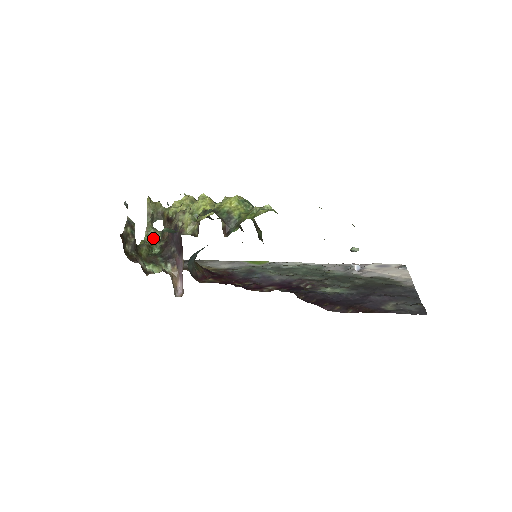
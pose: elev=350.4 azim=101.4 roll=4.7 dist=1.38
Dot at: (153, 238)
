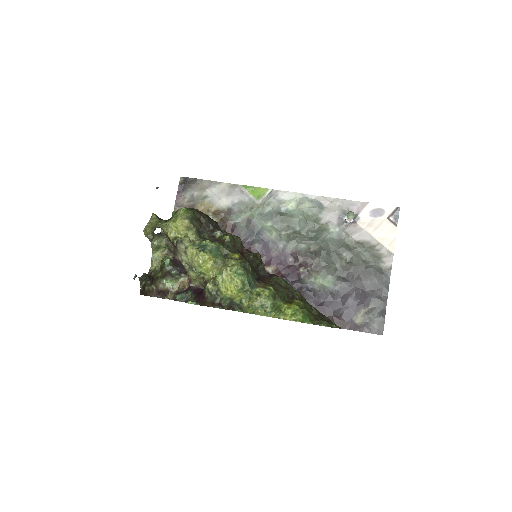
Dot at: (160, 251)
